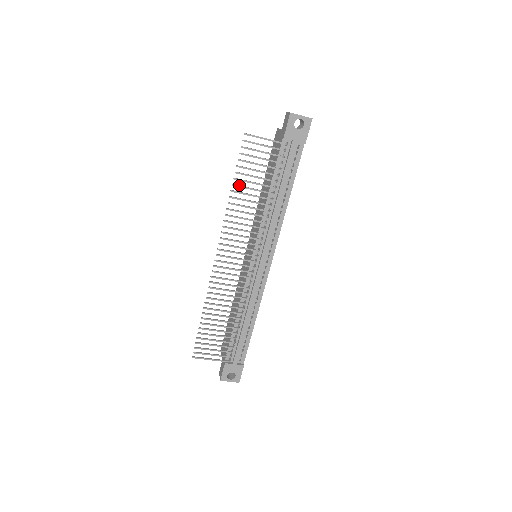
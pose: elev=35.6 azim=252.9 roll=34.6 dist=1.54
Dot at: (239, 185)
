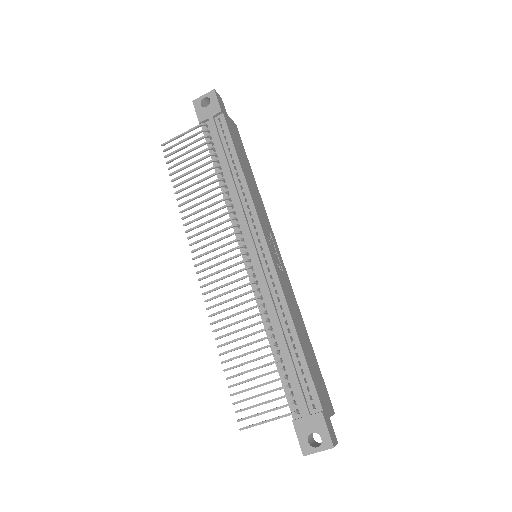
Dot at: (181, 189)
